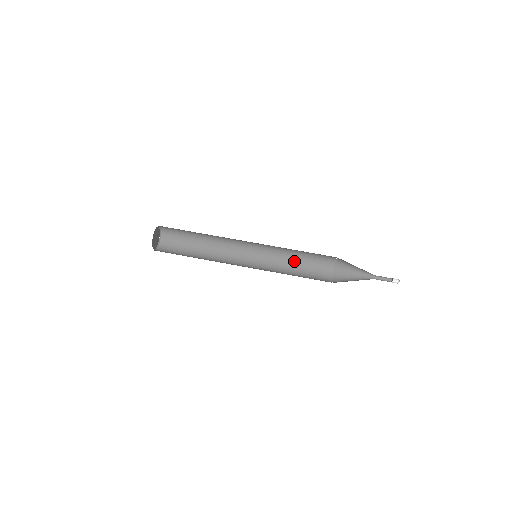
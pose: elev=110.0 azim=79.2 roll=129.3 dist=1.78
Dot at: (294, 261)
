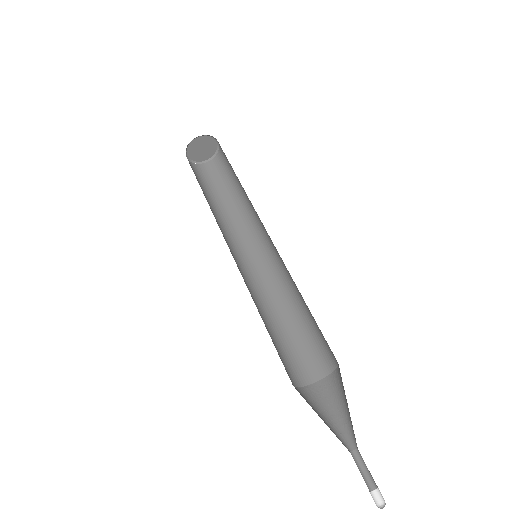
Dot at: (303, 301)
